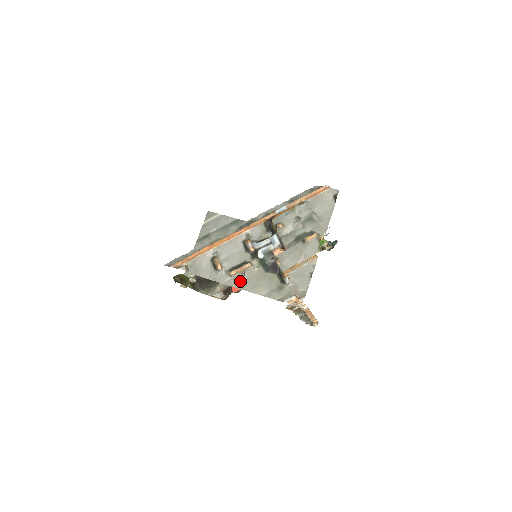
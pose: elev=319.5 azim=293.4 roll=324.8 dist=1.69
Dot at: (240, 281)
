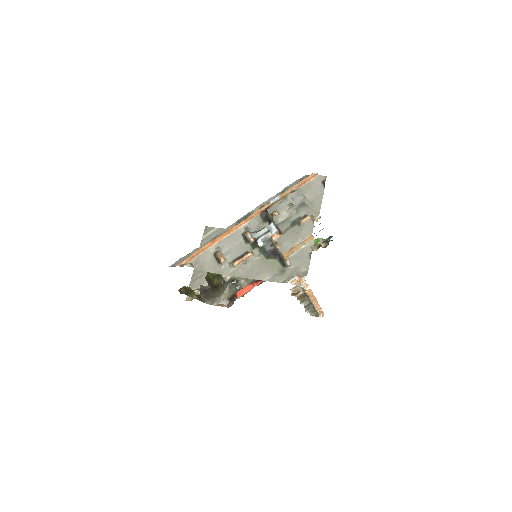
Dot at: (244, 271)
